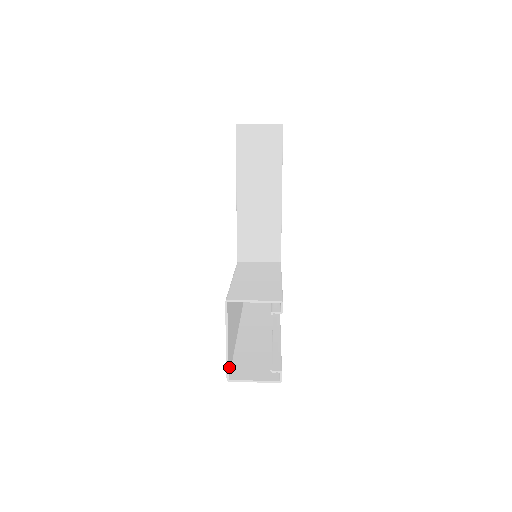
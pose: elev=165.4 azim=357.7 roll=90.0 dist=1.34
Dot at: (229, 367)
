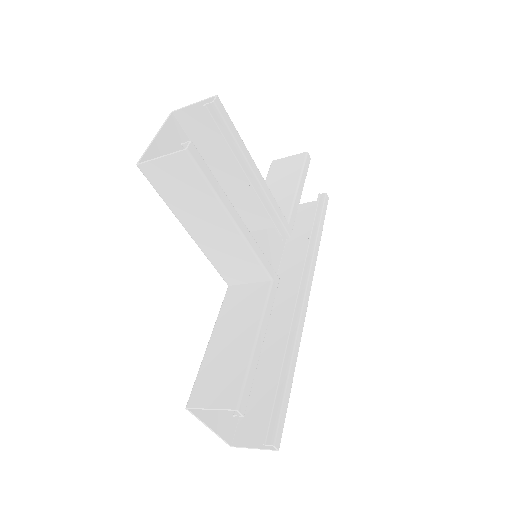
Dot at: (229, 433)
